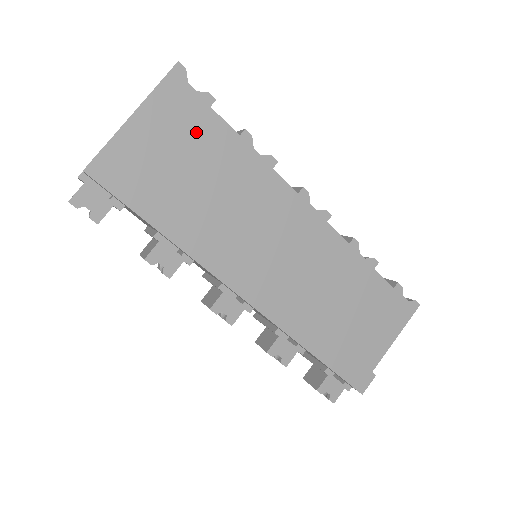
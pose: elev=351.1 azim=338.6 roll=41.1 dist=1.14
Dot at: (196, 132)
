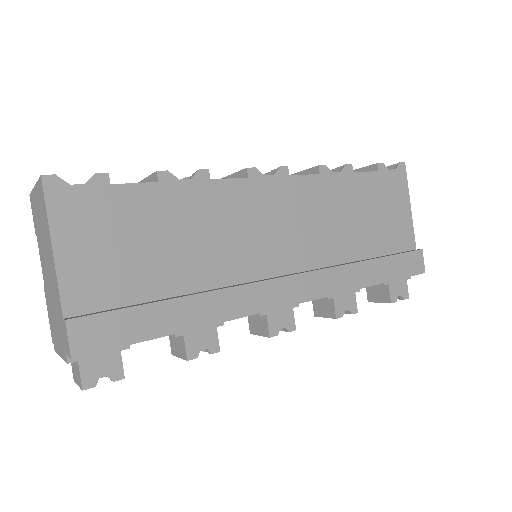
Dot at: (122, 219)
